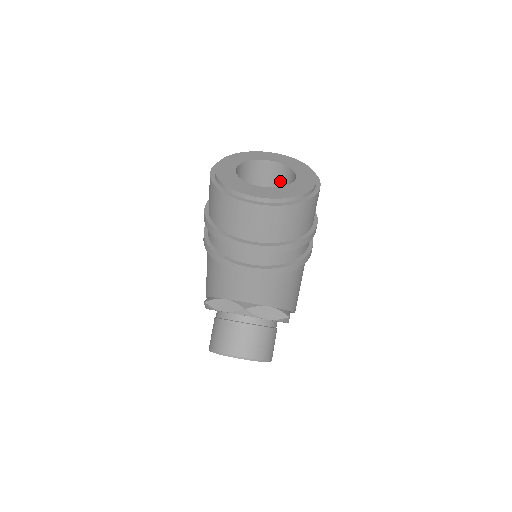
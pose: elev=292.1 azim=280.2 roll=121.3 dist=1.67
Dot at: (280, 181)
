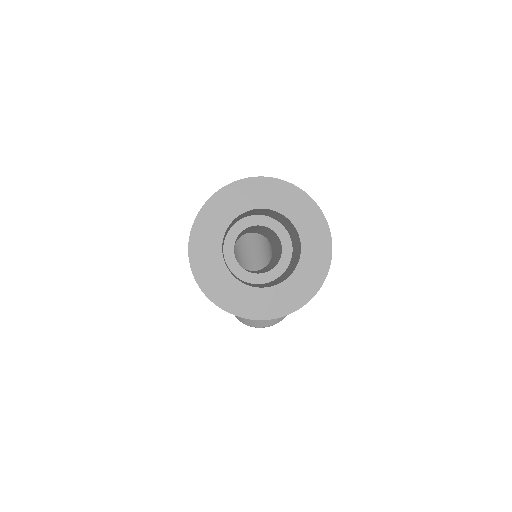
Dot at: (269, 213)
